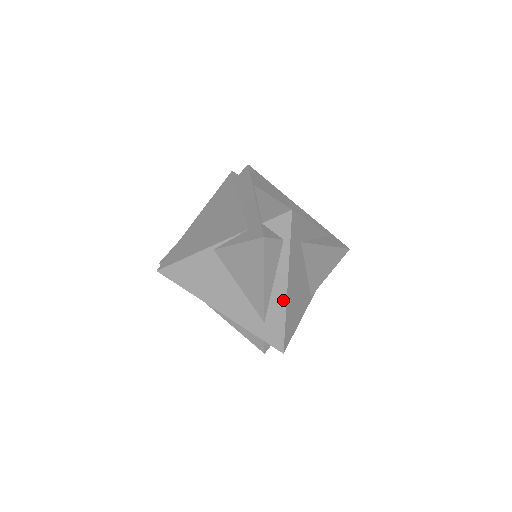
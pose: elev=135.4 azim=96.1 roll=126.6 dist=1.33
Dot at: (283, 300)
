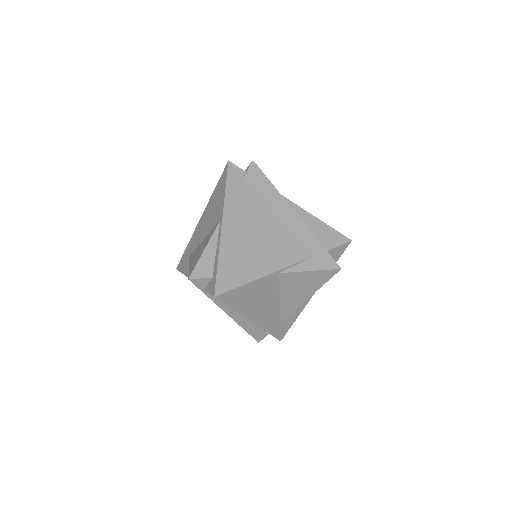
Dot at: (305, 304)
